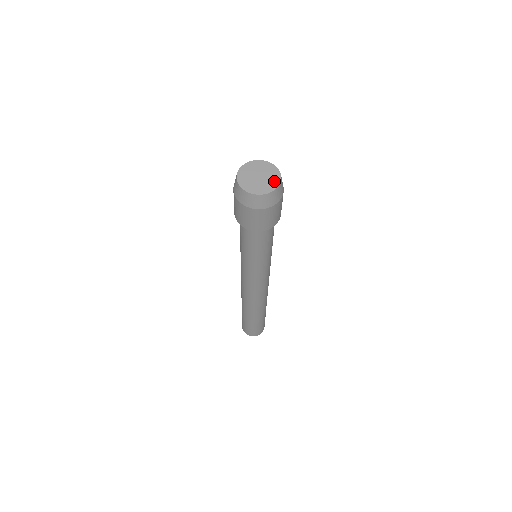
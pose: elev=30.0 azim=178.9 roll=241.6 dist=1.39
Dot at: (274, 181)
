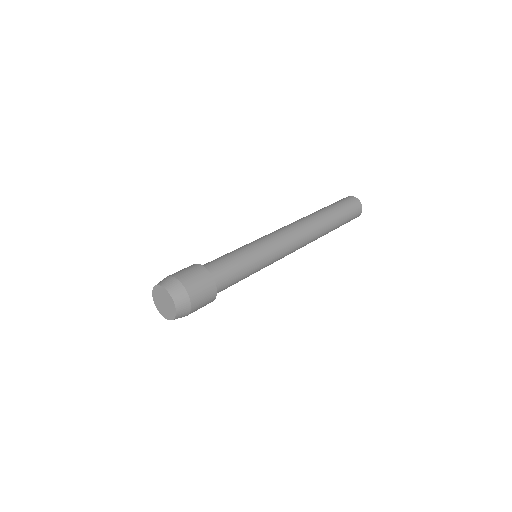
Dot at: (172, 313)
